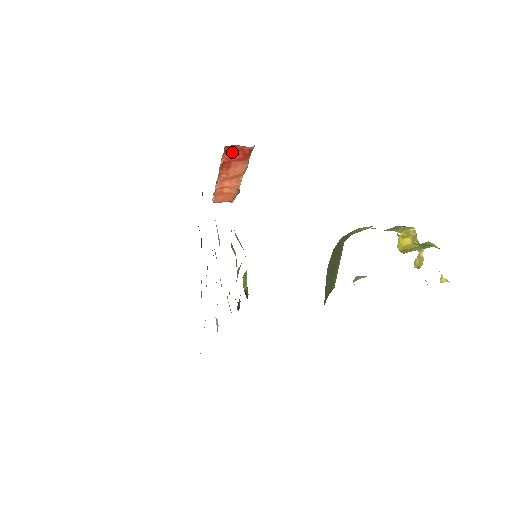
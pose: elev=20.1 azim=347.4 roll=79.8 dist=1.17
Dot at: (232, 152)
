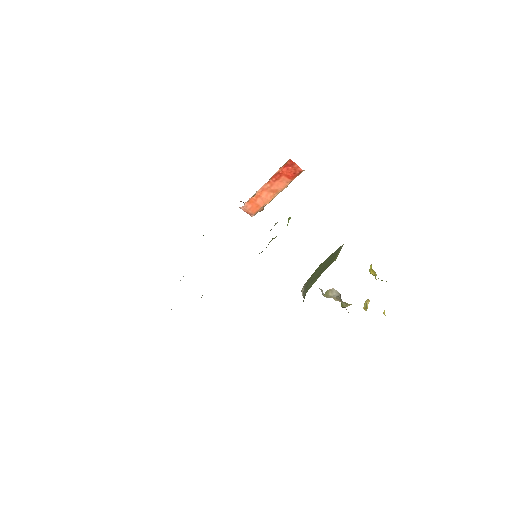
Dot at: (288, 168)
